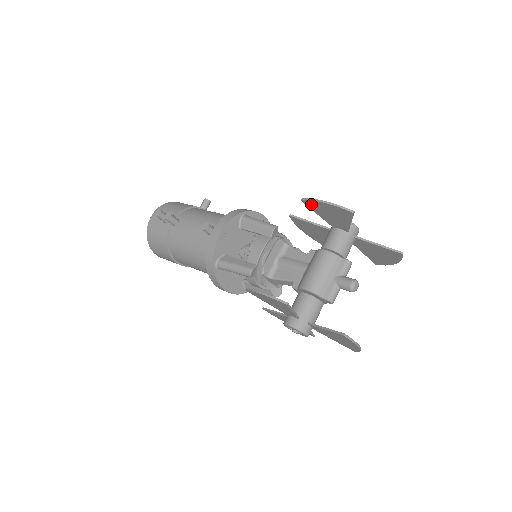
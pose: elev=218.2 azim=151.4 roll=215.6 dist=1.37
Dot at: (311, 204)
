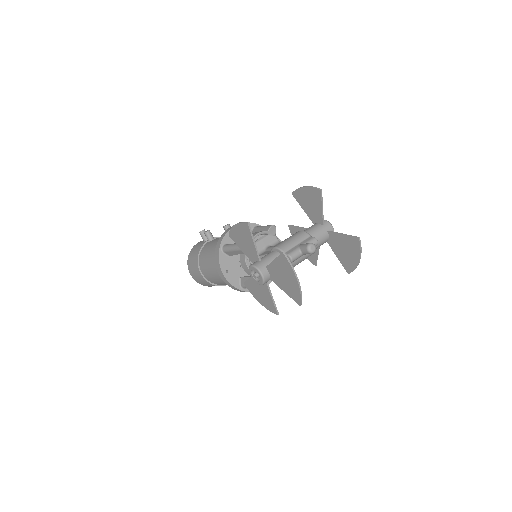
Dot at: (297, 195)
